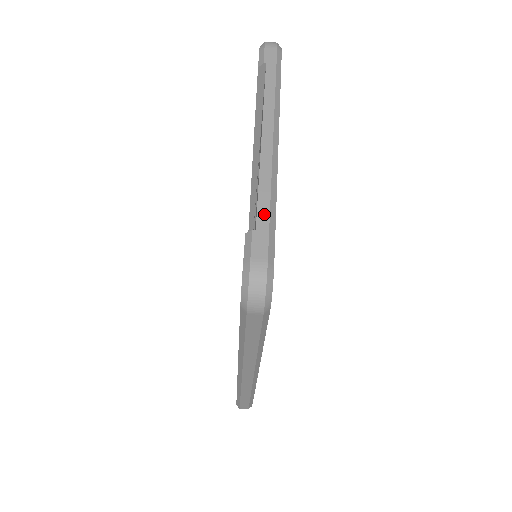
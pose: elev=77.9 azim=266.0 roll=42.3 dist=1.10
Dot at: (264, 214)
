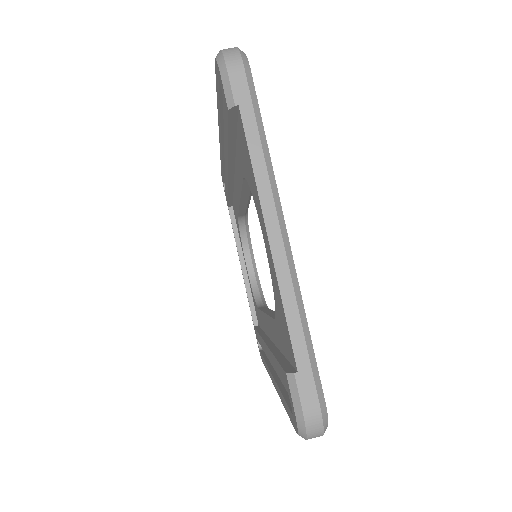
Dot at: (301, 349)
